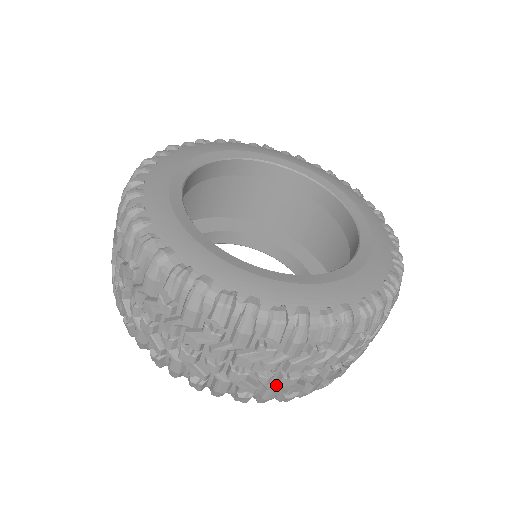
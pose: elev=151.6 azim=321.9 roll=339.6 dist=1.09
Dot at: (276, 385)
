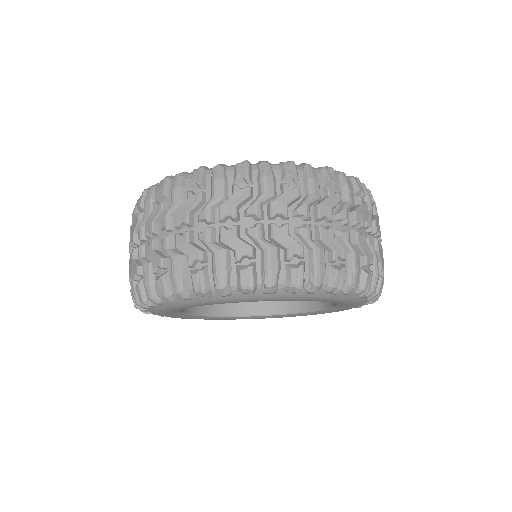
Dot at: (177, 252)
